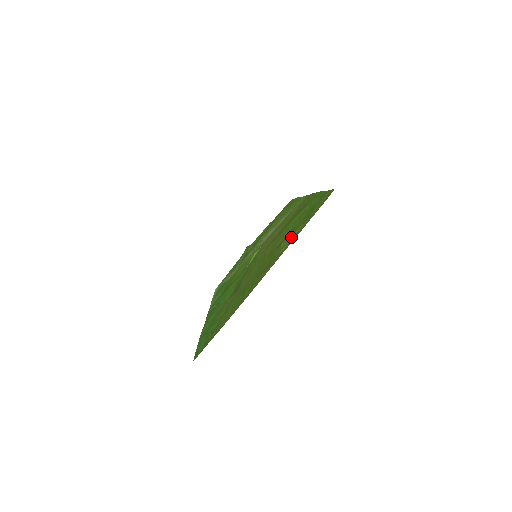
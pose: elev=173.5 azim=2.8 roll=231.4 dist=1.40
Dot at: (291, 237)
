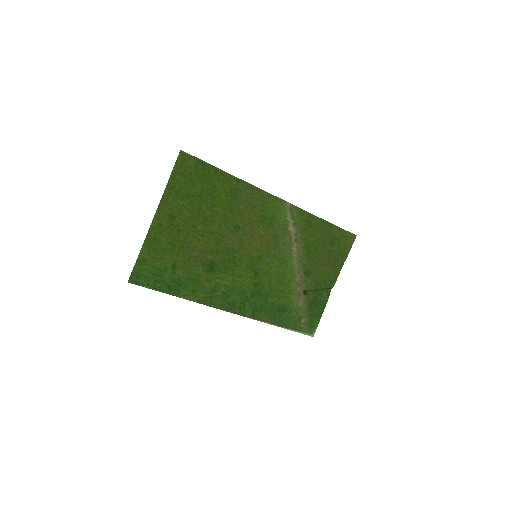
Dot at: (177, 192)
